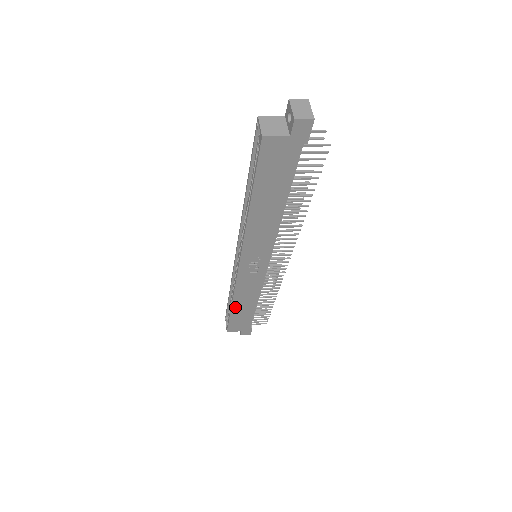
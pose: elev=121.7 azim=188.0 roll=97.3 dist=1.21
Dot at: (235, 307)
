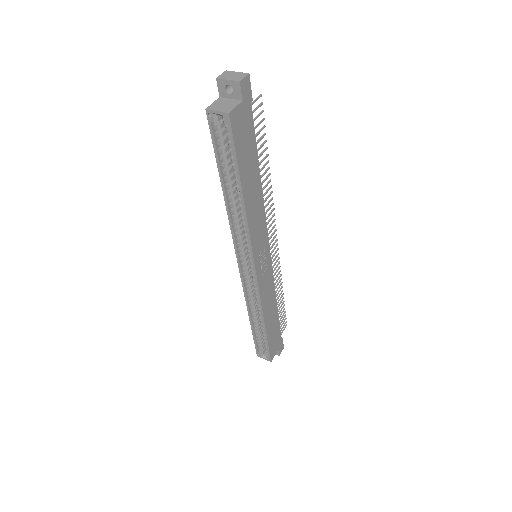
Dot at: (267, 325)
